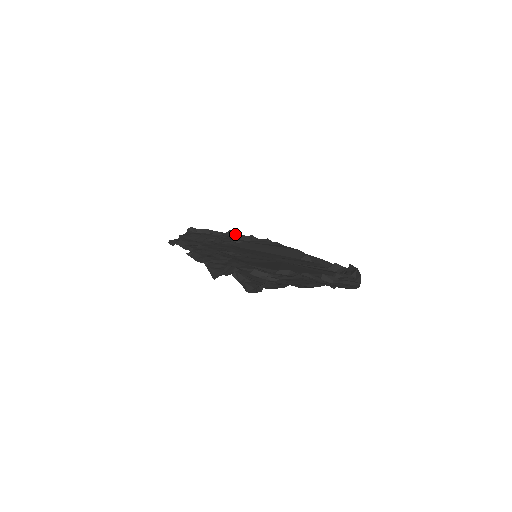
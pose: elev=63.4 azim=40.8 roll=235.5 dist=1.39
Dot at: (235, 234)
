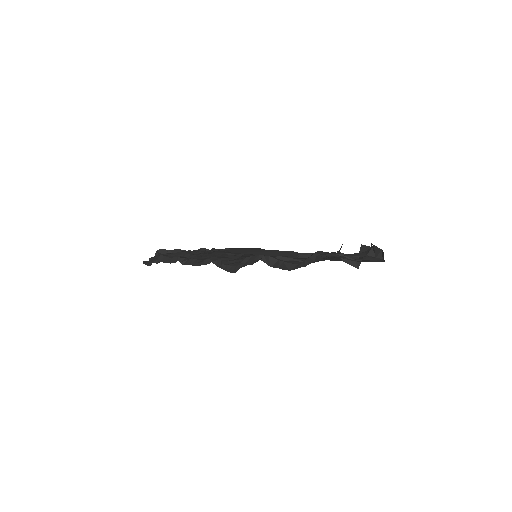
Dot at: occluded
